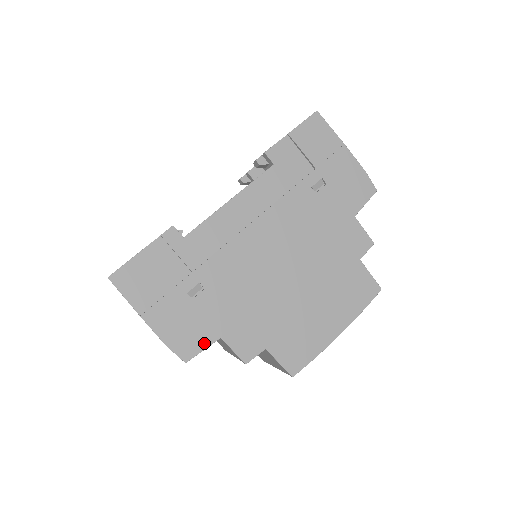
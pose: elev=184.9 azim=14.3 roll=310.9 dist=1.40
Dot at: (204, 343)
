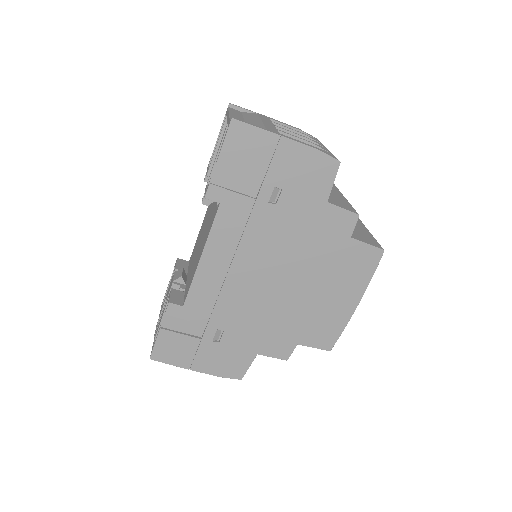
Dot at: (247, 363)
